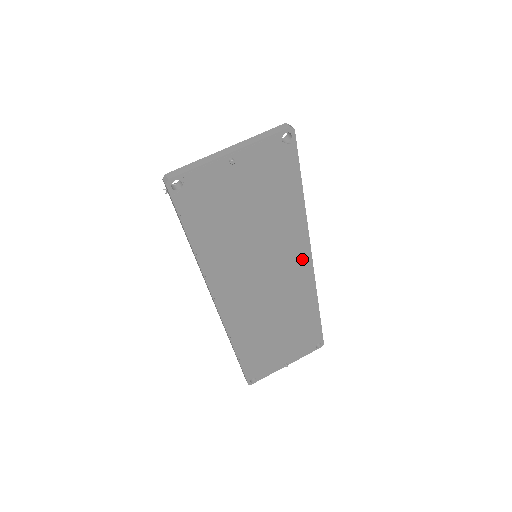
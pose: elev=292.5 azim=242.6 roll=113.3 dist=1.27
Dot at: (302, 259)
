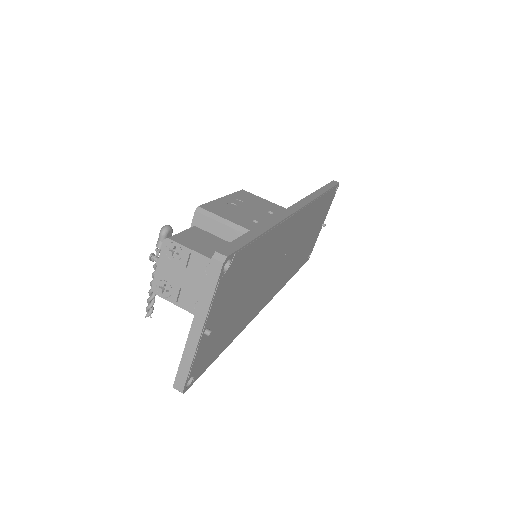
Dot at: (294, 221)
